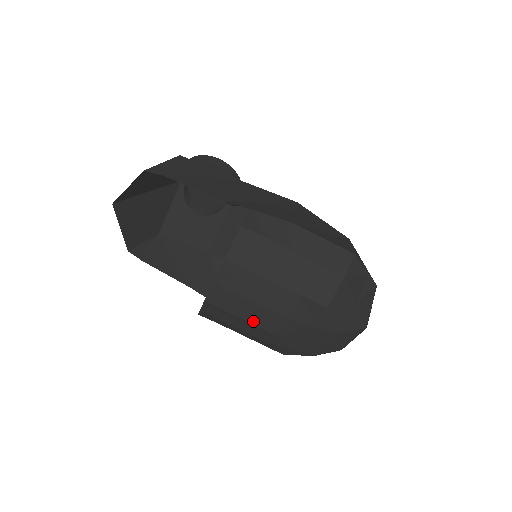
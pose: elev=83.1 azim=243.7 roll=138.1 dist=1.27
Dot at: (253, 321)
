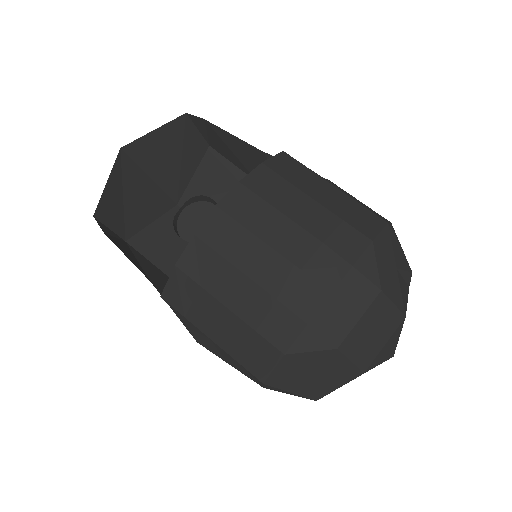
Dot at: (273, 242)
